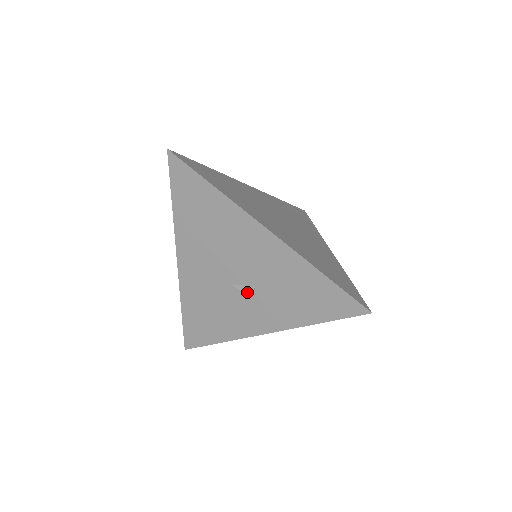
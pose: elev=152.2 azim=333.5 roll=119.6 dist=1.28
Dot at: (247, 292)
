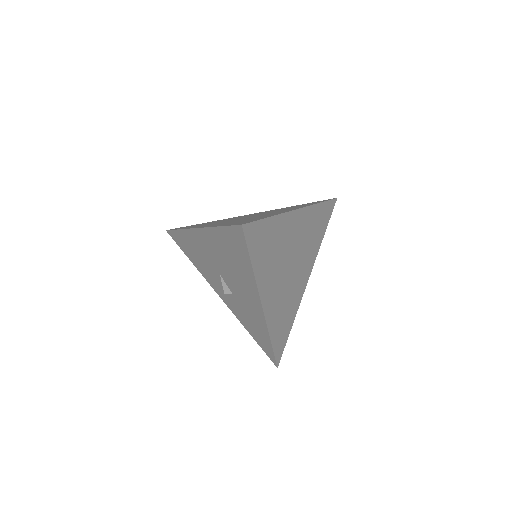
Dot at: (225, 290)
